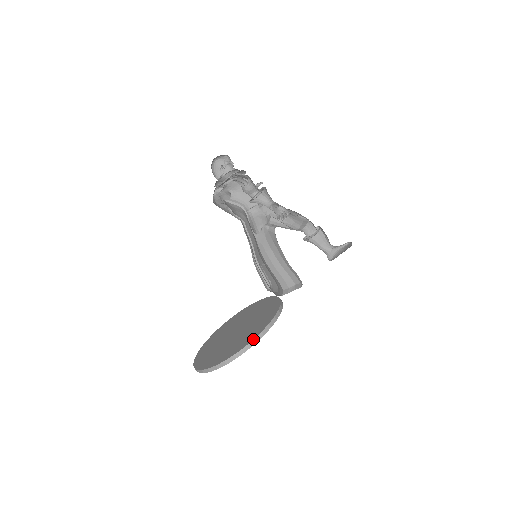
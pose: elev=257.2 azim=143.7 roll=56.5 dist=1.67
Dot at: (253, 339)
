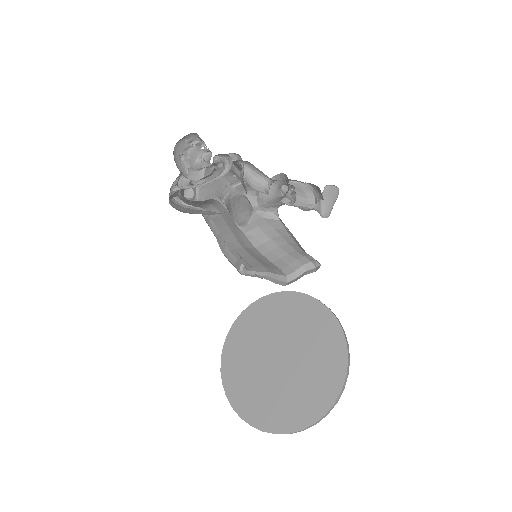
Dot at: (346, 373)
